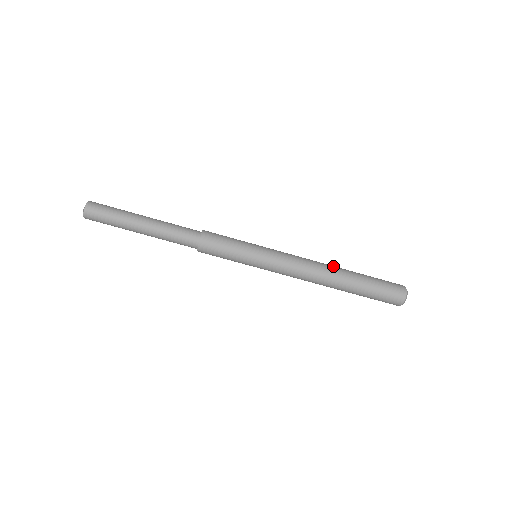
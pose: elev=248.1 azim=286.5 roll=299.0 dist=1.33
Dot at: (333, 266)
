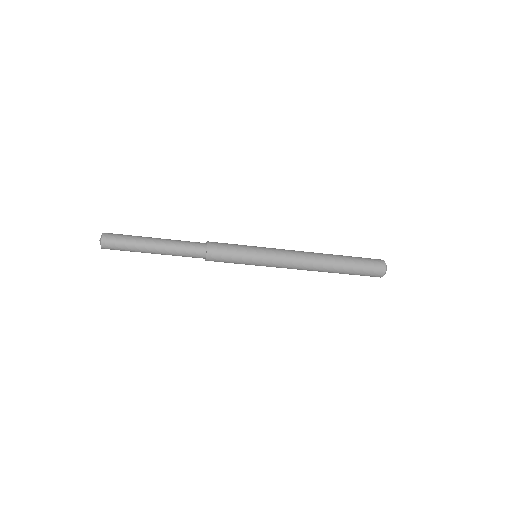
Dot at: (323, 258)
